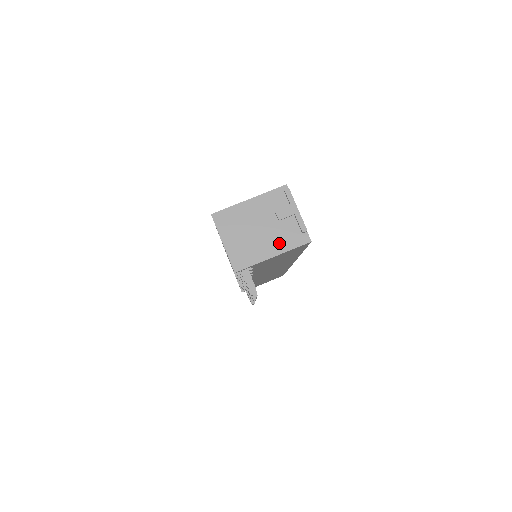
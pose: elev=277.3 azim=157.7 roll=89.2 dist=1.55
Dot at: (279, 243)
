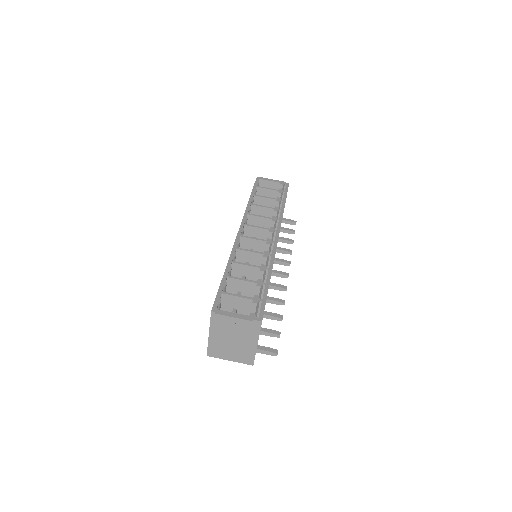
Dot at: (250, 337)
